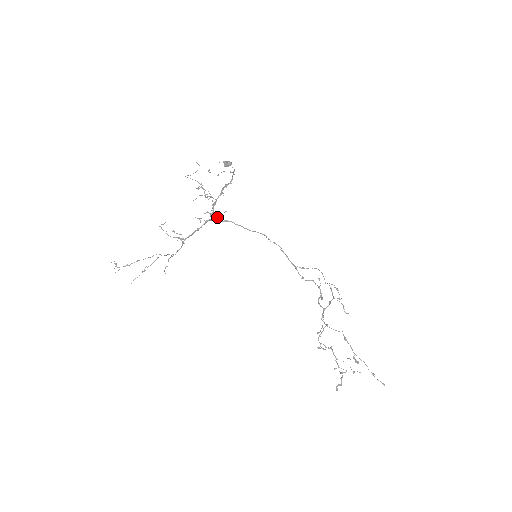
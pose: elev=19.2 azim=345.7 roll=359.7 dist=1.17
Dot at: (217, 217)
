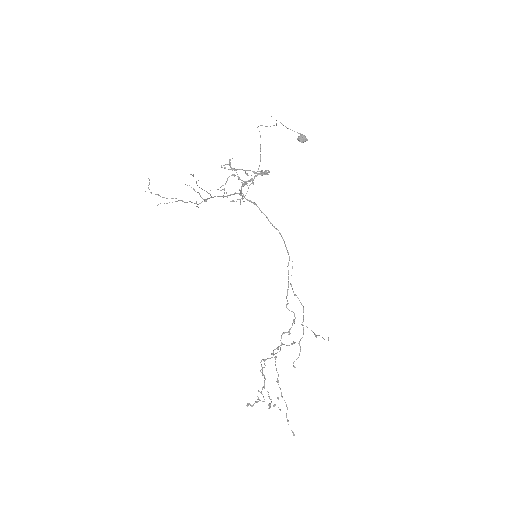
Dot at: (241, 198)
